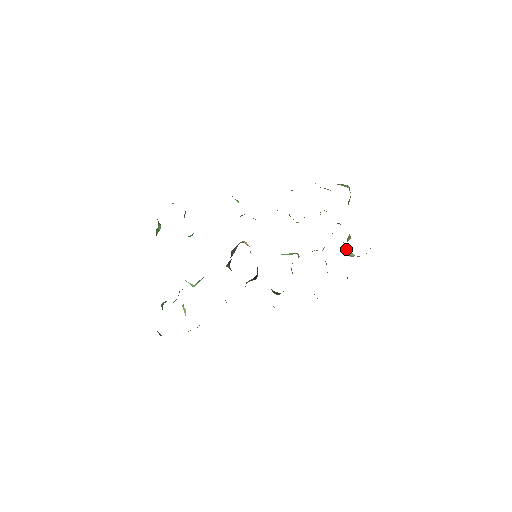
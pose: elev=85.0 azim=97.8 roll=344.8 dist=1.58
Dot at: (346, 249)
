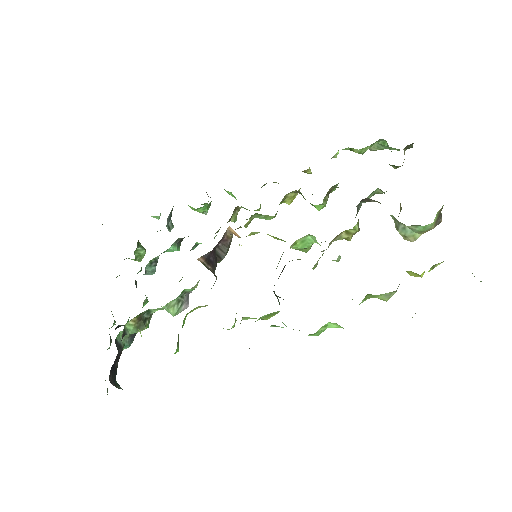
Dot at: (397, 225)
